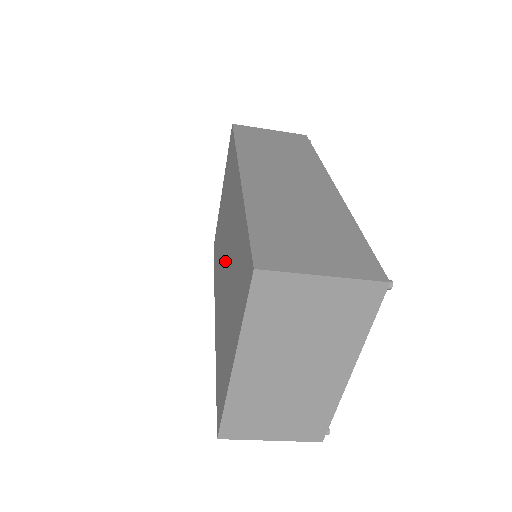
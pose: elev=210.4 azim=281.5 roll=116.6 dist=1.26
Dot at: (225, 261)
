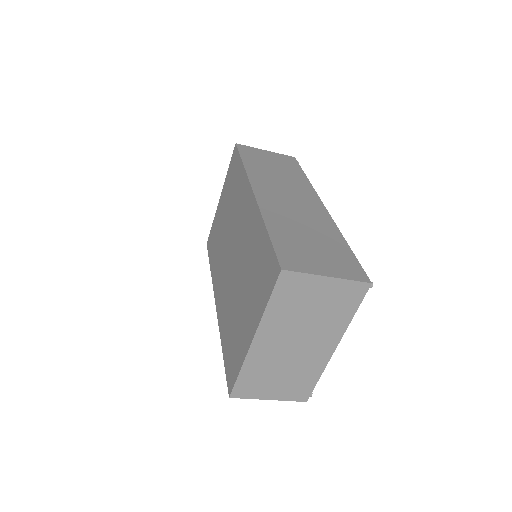
Dot at: (232, 259)
